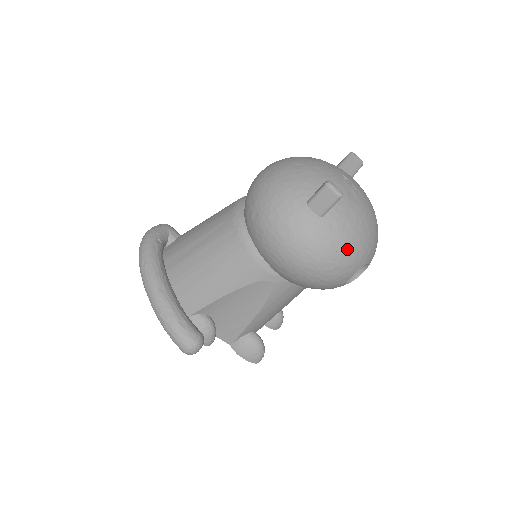
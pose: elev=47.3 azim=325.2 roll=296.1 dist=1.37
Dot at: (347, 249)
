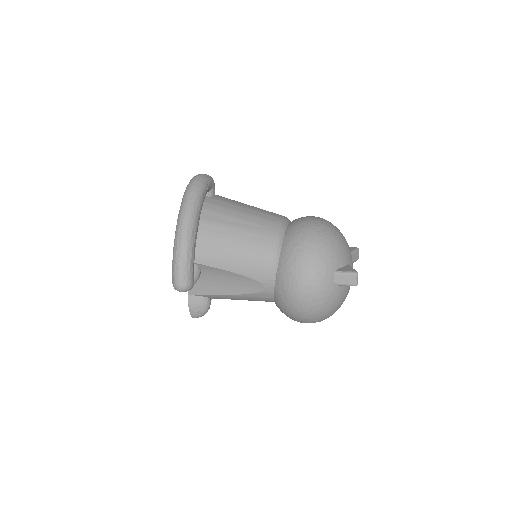
Dot at: (327, 310)
